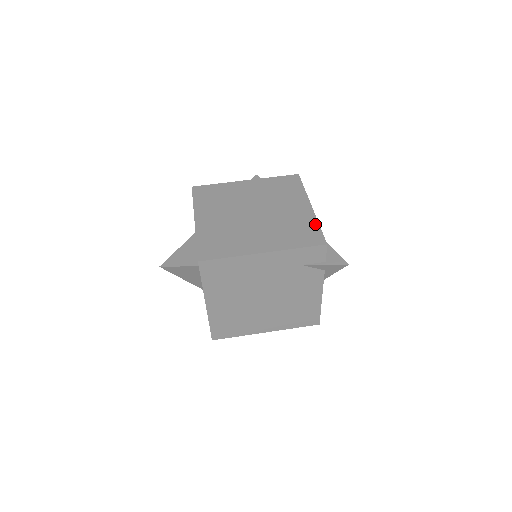
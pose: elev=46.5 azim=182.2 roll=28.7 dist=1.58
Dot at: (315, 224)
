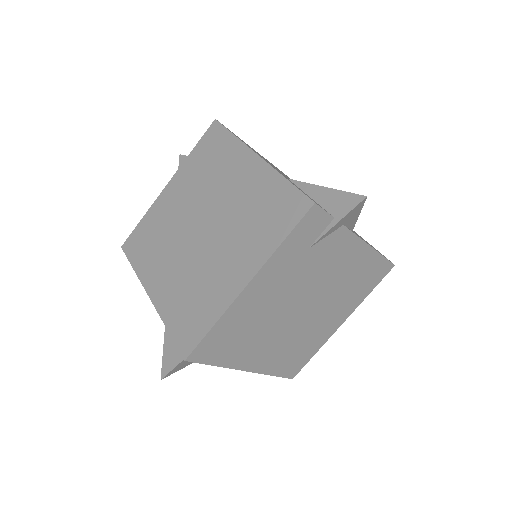
Dot at: (279, 182)
